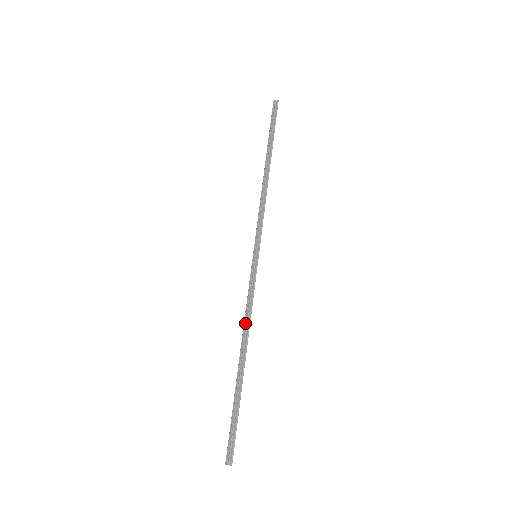
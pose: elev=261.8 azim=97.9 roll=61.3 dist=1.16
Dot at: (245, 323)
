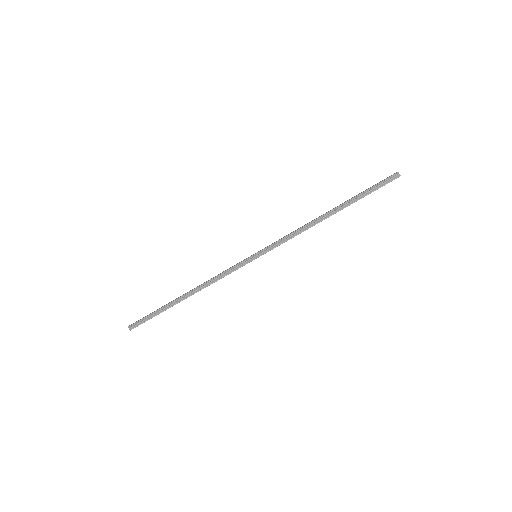
Dot at: (207, 282)
